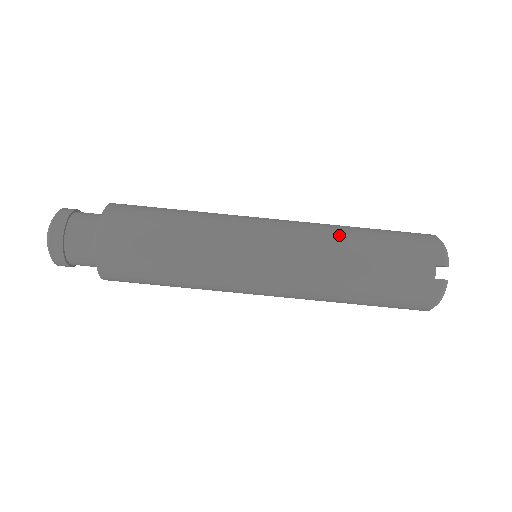
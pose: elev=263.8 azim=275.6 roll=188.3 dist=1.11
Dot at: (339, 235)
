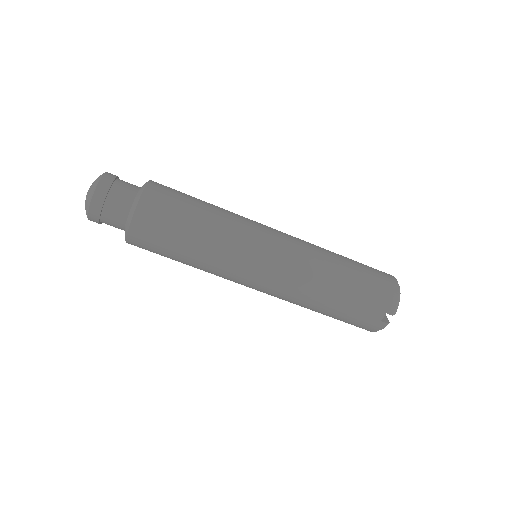
Dot at: (325, 270)
